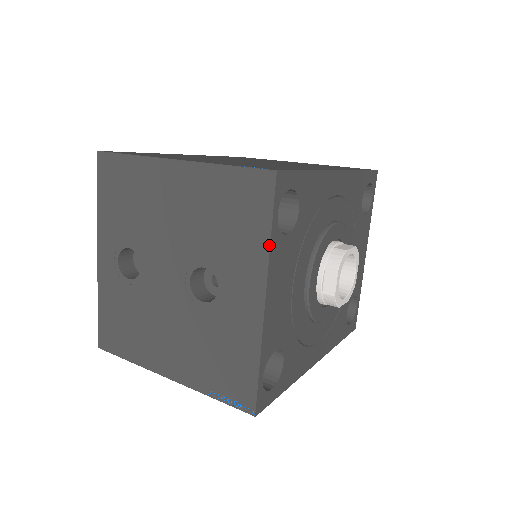
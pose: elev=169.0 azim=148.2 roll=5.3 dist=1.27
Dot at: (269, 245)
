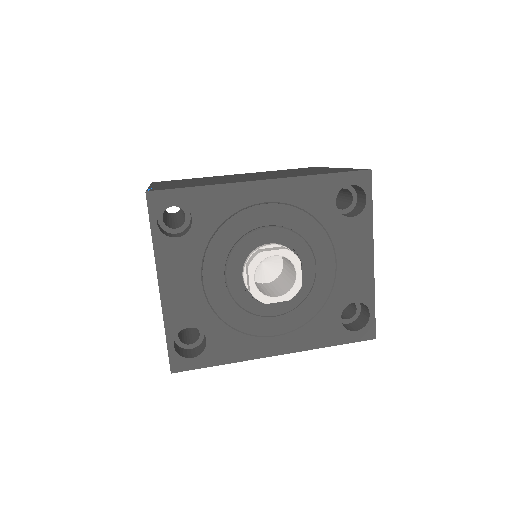
Dot at: (153, 245)
